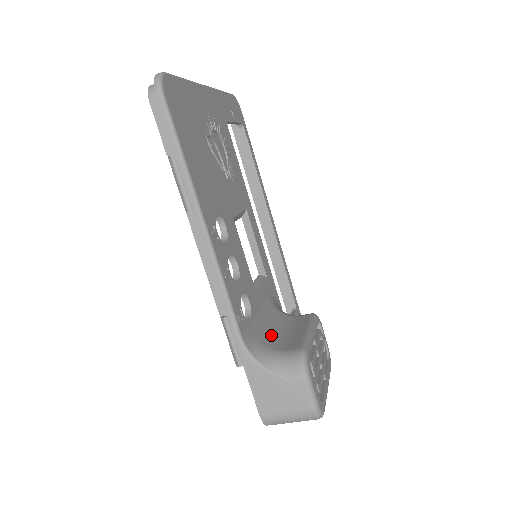
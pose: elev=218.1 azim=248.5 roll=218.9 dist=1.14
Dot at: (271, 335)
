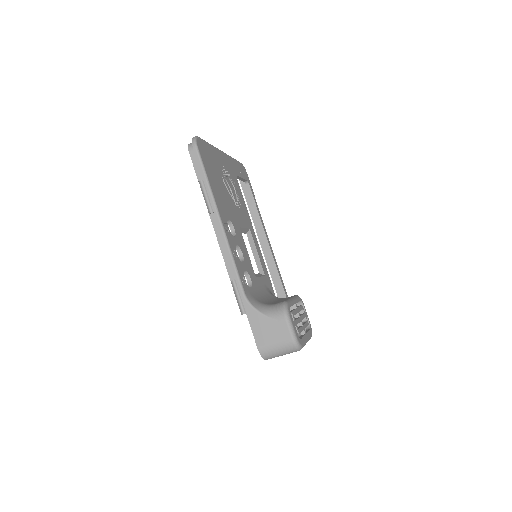
Dot at: (266, 300)
